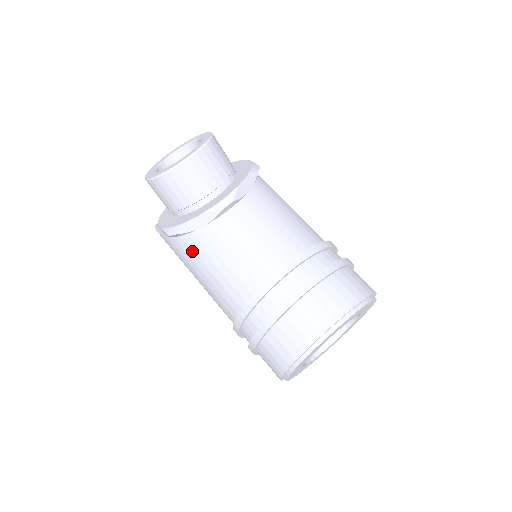
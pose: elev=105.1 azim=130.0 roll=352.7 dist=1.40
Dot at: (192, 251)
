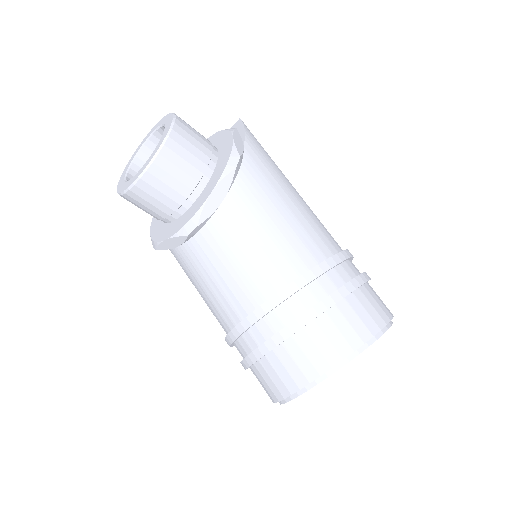
Dot at: (179, 263)
